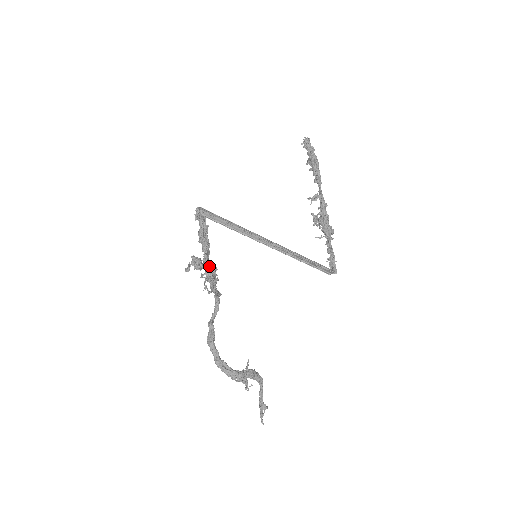
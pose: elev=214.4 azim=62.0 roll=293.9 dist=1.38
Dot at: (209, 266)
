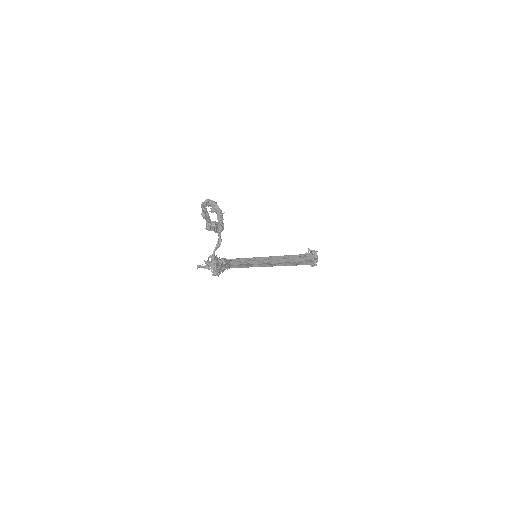
Dot at: (219, 258)
